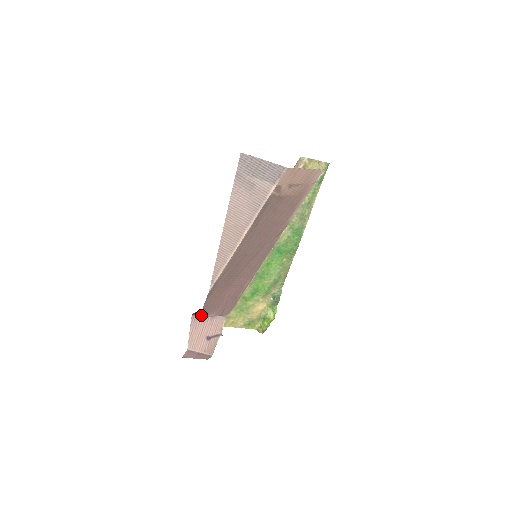
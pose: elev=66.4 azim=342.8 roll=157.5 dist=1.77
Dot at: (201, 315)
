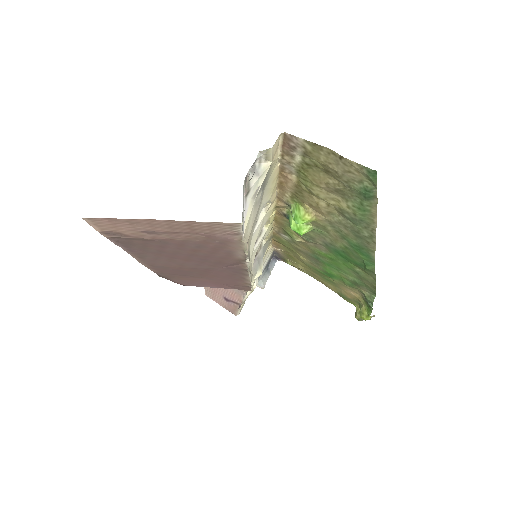
Dot at: (183, 284)
